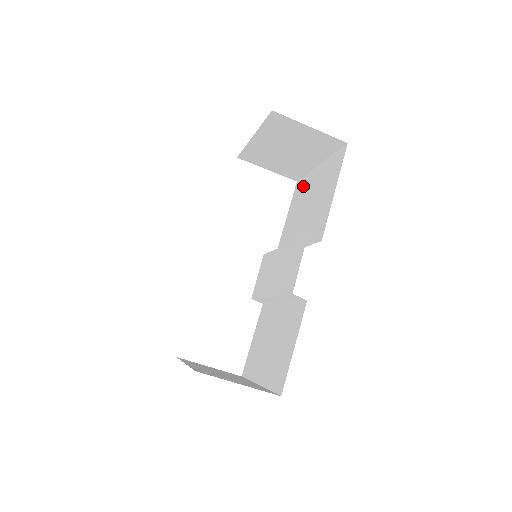
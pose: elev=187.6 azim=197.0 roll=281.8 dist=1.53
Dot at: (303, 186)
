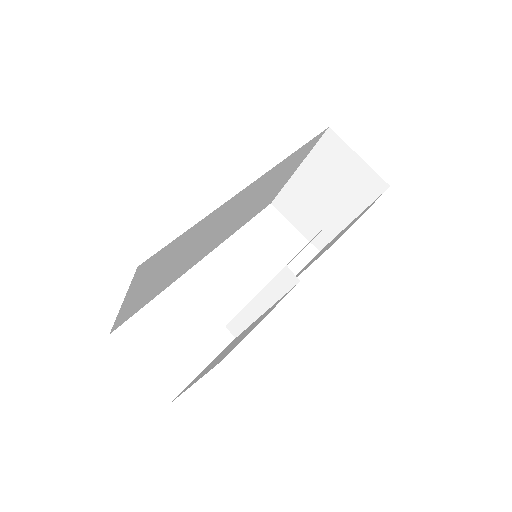
Dot at: occluded
